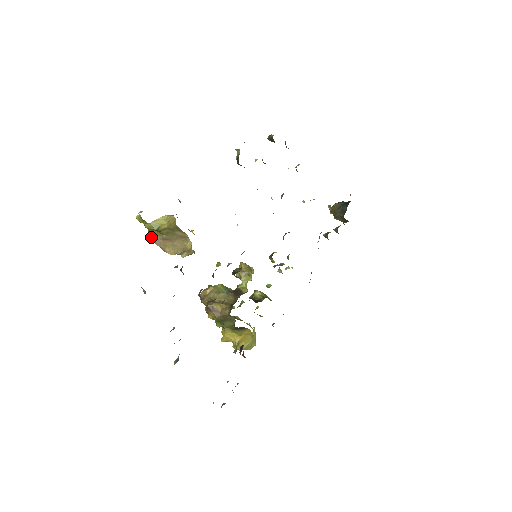
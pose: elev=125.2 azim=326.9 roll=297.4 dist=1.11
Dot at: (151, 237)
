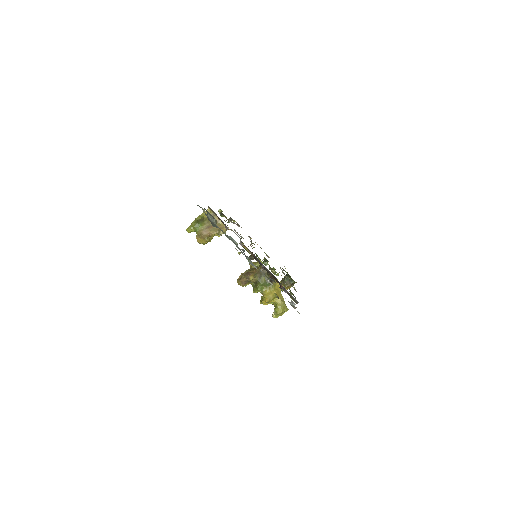
Dot at: (199, 232)
